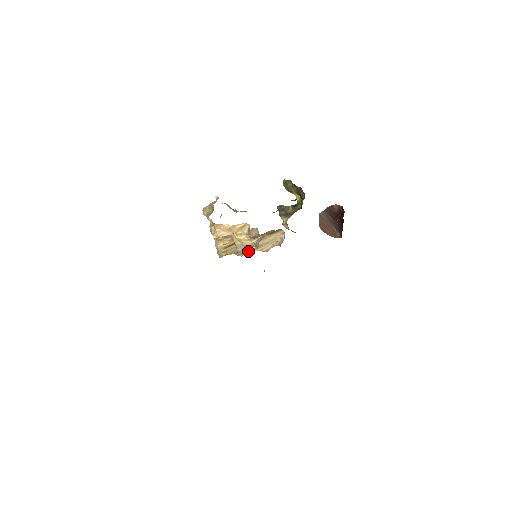
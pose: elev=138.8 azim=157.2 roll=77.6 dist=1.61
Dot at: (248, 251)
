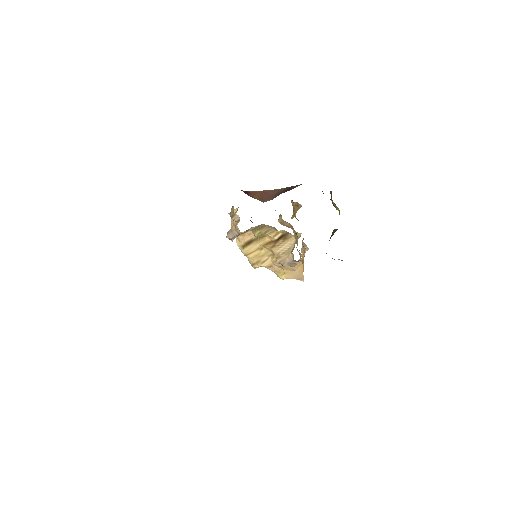
Dot at: (284, 272)
